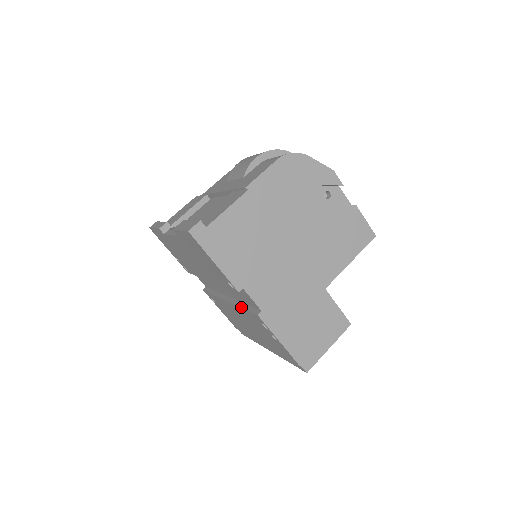
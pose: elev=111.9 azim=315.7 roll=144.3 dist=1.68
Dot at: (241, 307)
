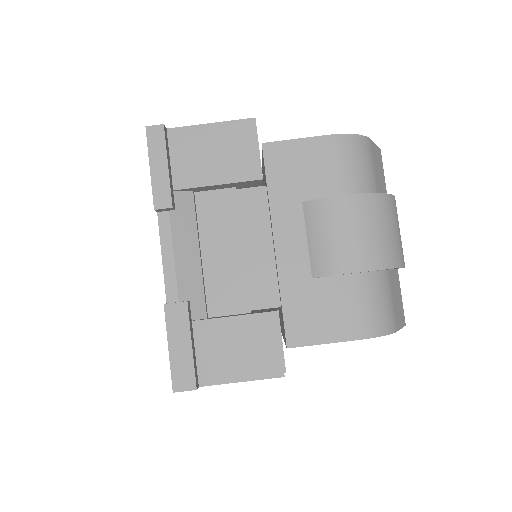
Dot at: occluded
